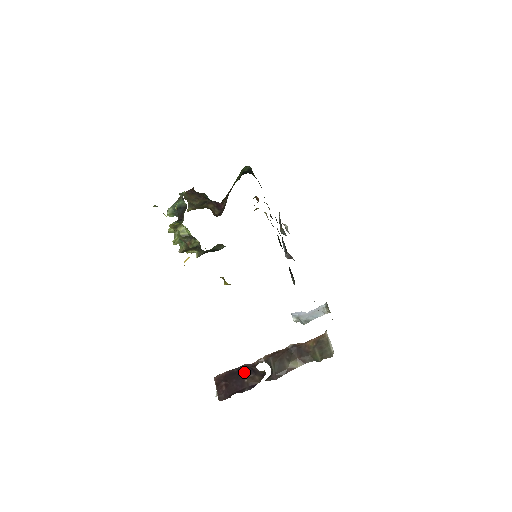
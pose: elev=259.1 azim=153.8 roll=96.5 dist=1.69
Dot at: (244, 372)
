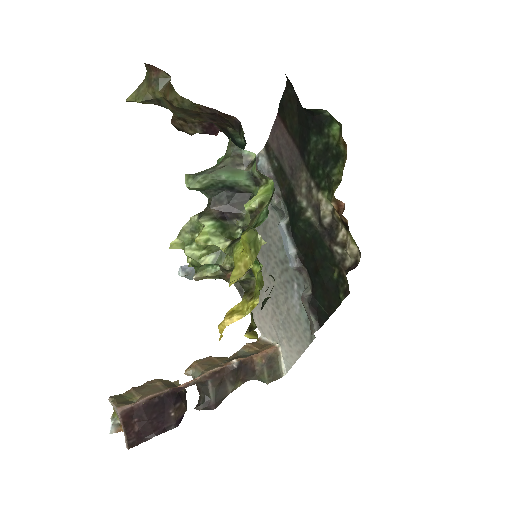
Dot at: (170, 402)
